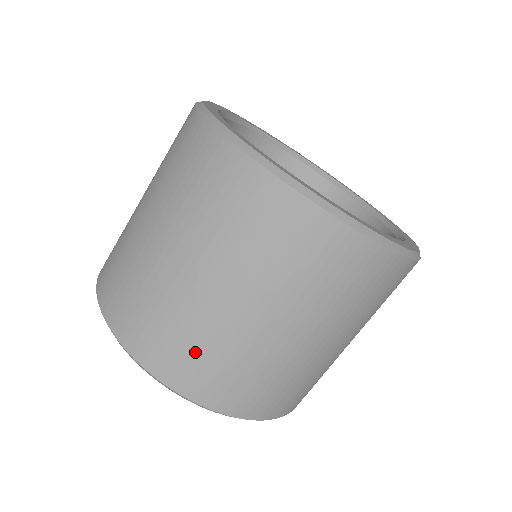
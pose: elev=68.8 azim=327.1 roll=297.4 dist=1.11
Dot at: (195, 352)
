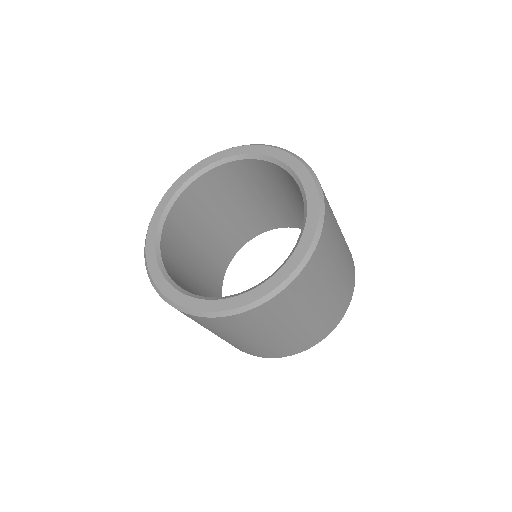
Dot at: occluded
